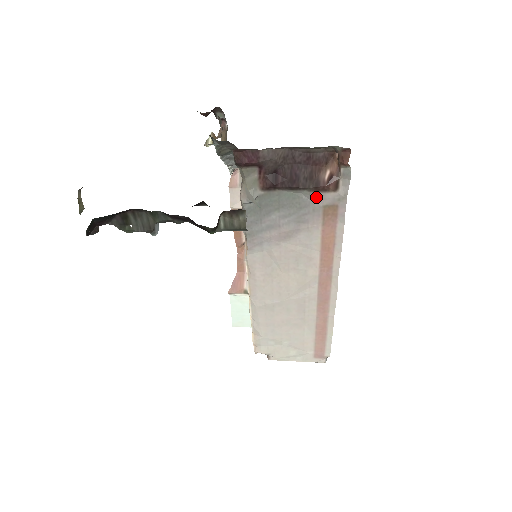
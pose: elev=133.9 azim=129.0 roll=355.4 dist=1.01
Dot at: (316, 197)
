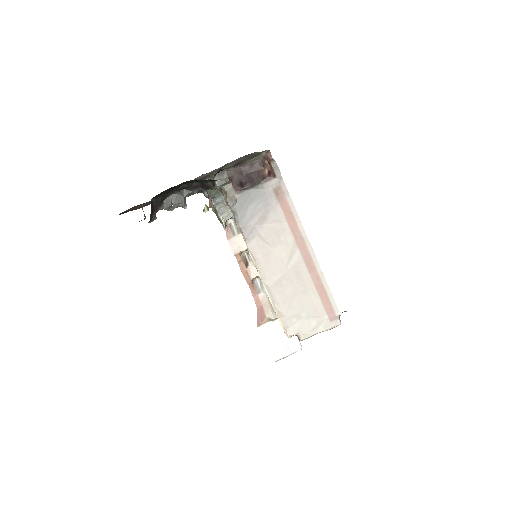
Dot at: (267, 186)
